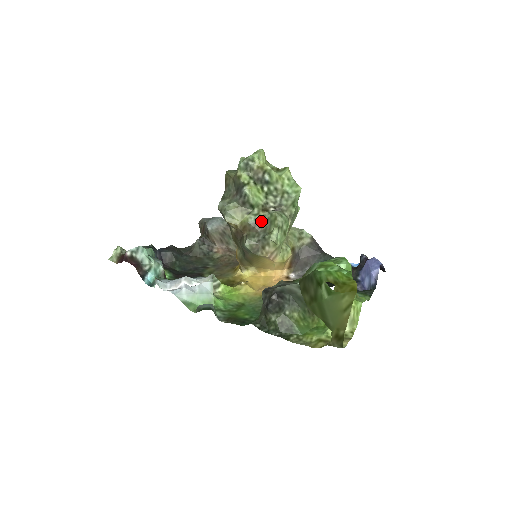
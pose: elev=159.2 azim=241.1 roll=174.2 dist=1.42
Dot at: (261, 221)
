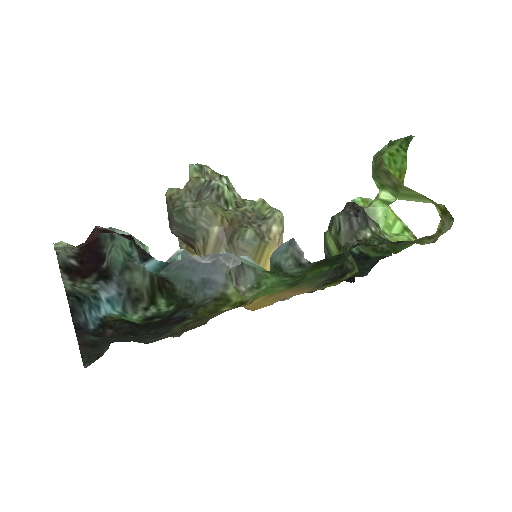
Dot at: (246, 212)
